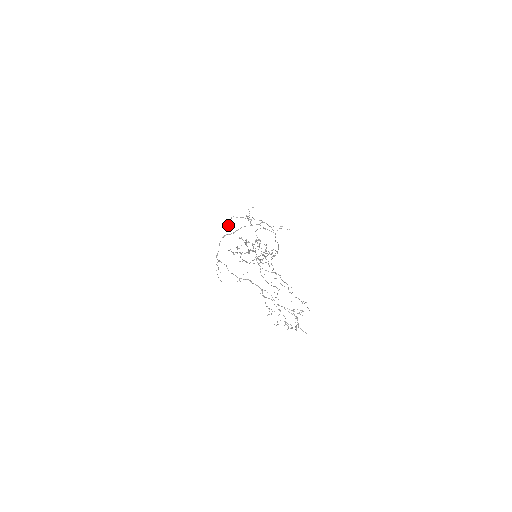
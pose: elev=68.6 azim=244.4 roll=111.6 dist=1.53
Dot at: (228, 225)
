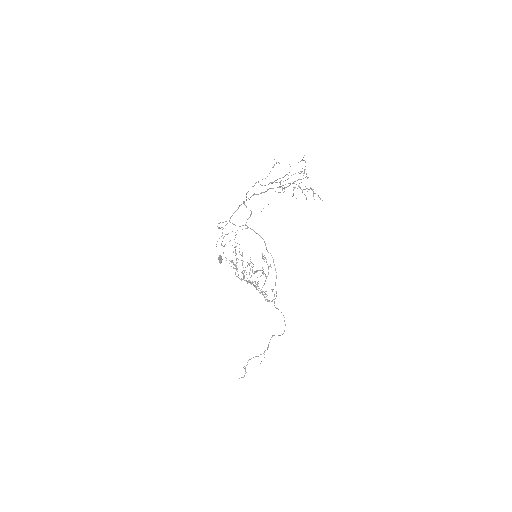
Dot at: (220, 258)
